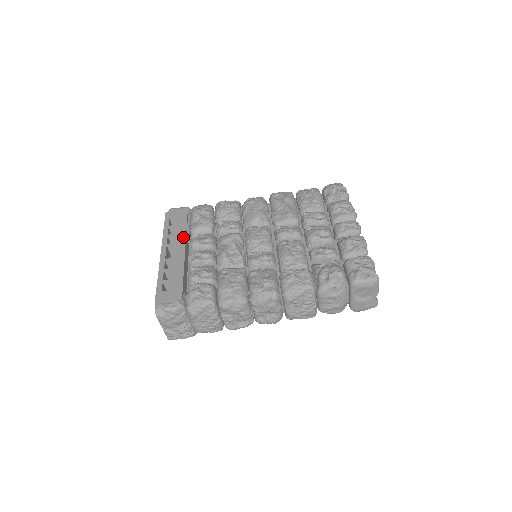
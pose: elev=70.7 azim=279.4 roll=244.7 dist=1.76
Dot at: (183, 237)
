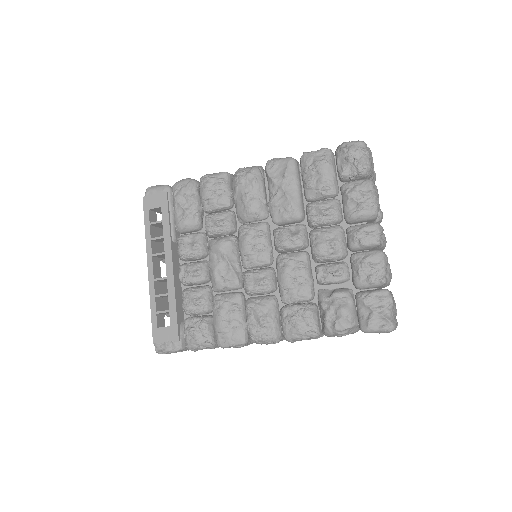
Dot at: (168, 244)
